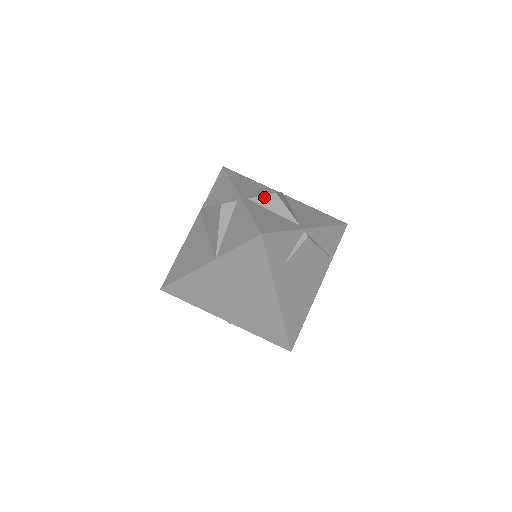
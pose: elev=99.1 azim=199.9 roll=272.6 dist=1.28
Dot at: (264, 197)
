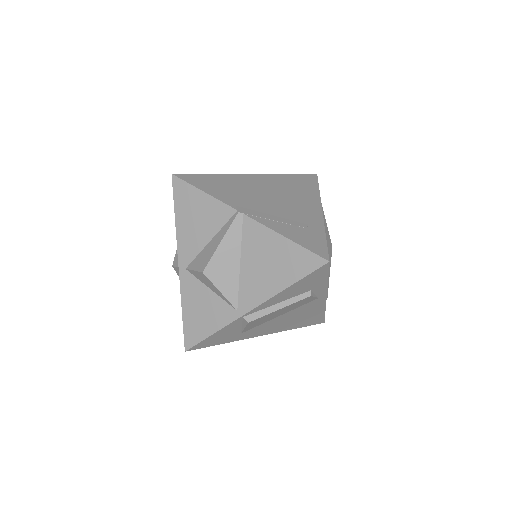
Dot at: (196, 273)
